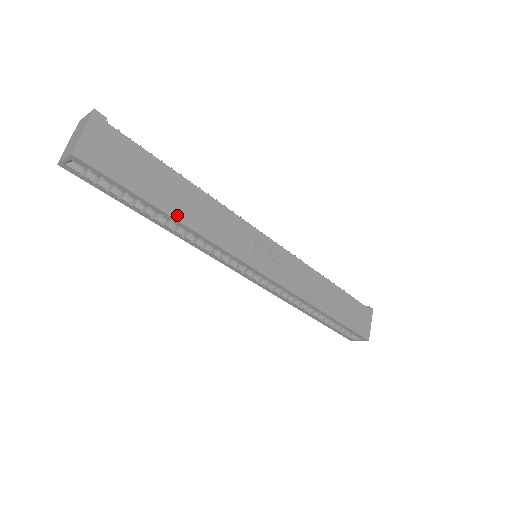
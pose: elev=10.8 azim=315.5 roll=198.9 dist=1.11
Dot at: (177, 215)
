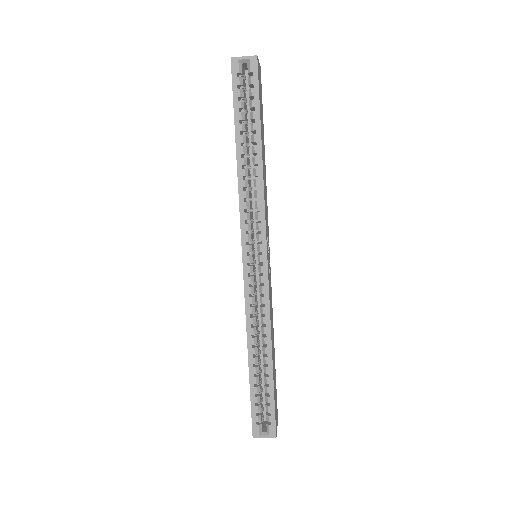
Dot at: (262, 154)
